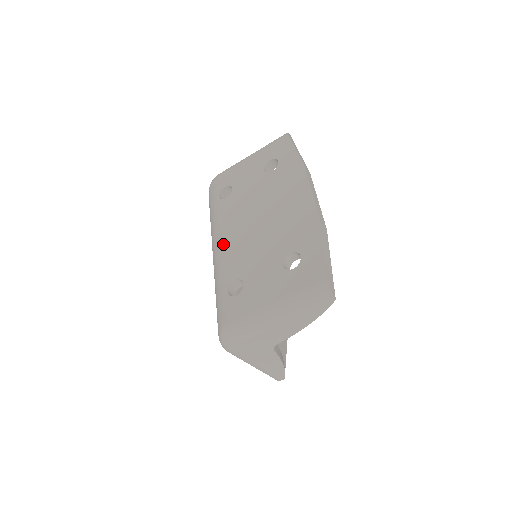
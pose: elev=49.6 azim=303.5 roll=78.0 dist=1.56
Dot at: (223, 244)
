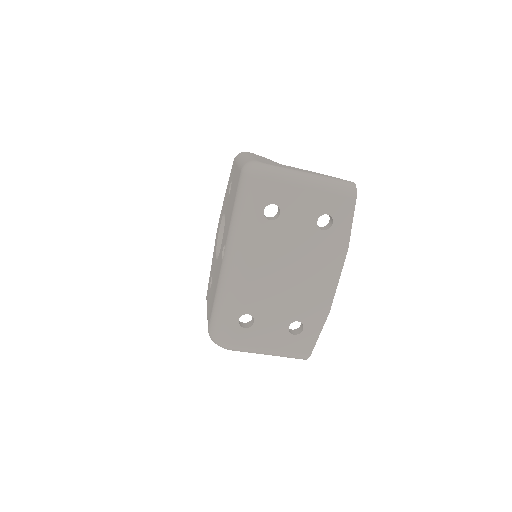
Dot at: (250, 273)
